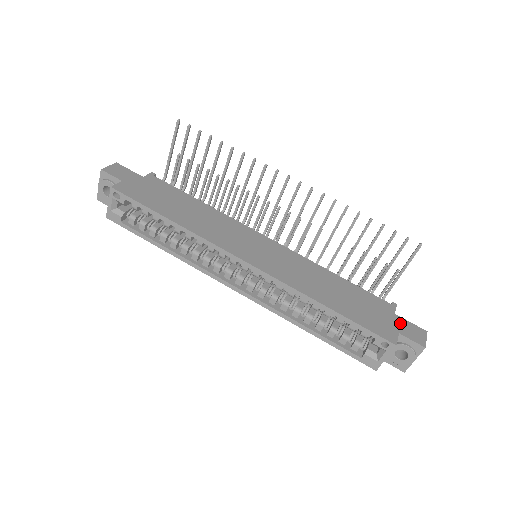
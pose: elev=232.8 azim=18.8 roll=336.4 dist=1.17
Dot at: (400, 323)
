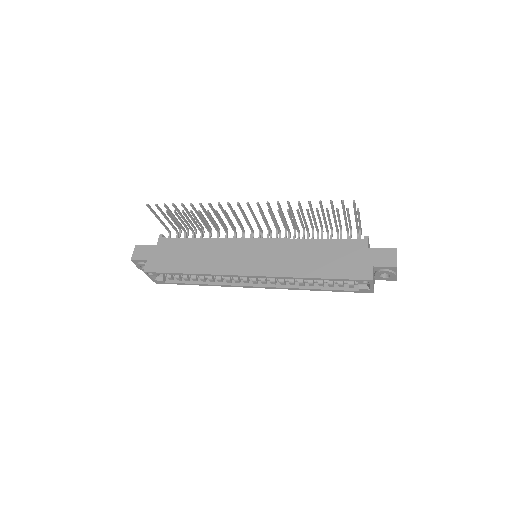
Dot at: (373, 255)
